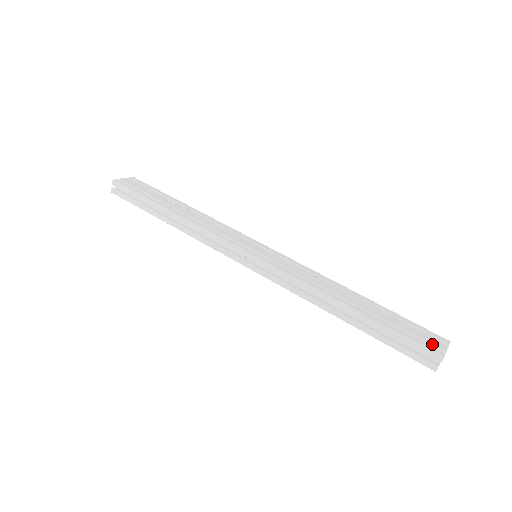
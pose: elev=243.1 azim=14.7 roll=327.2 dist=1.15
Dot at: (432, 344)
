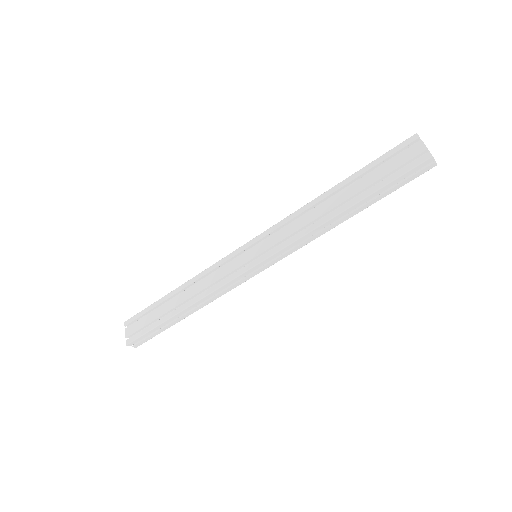
Dot at: (414, 156)
